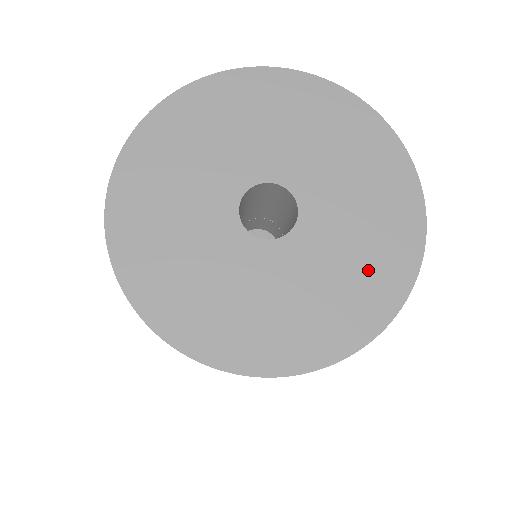
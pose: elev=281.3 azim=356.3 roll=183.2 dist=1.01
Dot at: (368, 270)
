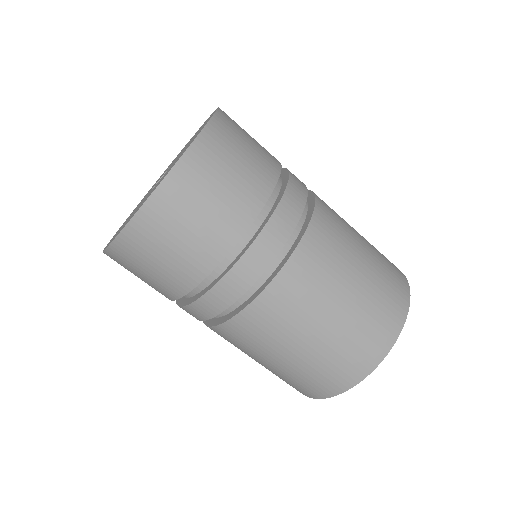
Dot at: occluded
